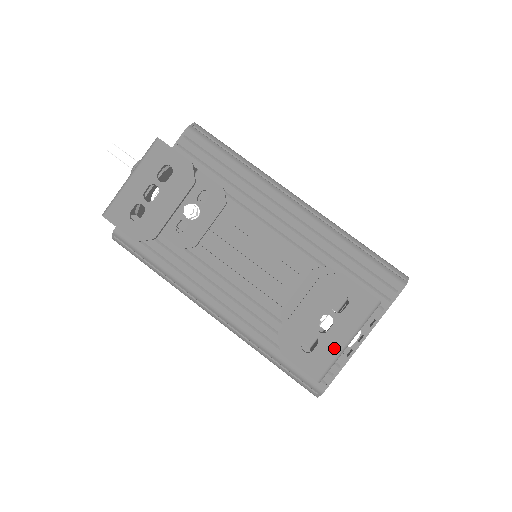
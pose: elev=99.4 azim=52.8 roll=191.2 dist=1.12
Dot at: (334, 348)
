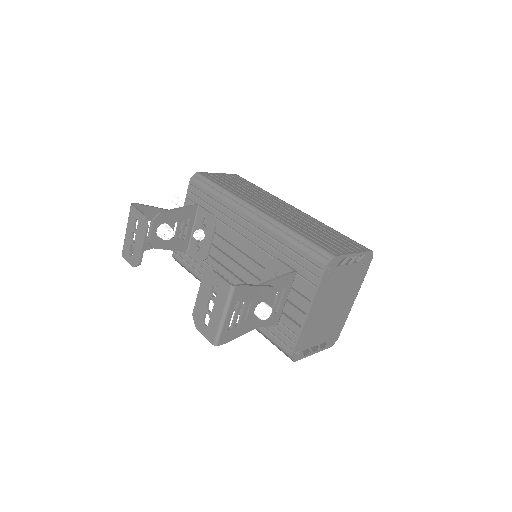
Dot at: (217, 322)
